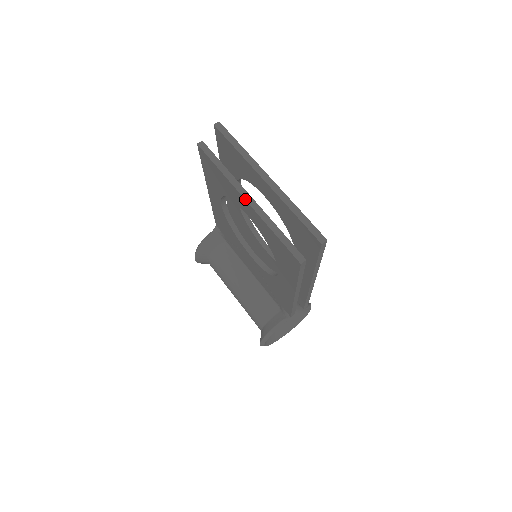
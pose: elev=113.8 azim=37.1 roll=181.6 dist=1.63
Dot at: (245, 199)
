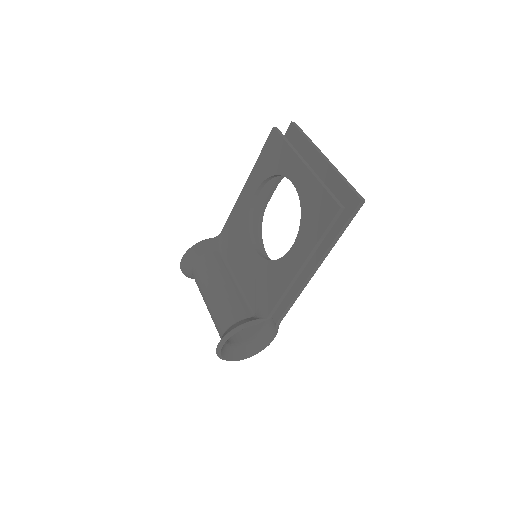
Dot at: (304, 162)
